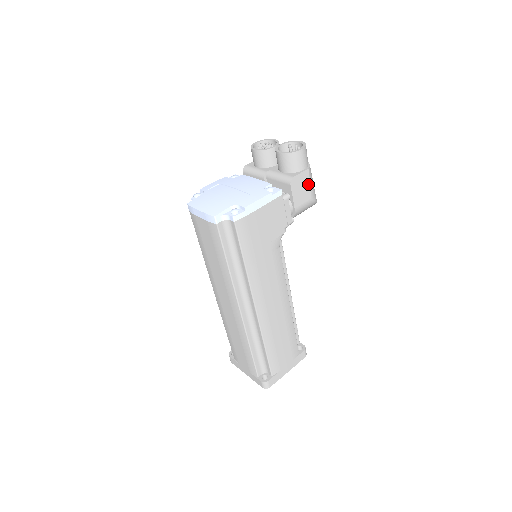
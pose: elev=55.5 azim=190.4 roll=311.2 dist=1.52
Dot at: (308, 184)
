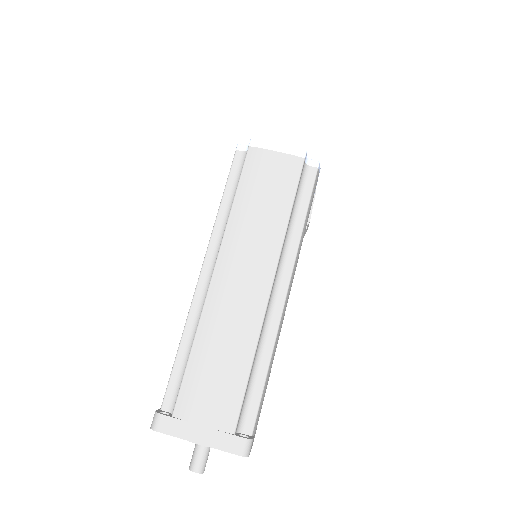
Dot at: occluded
